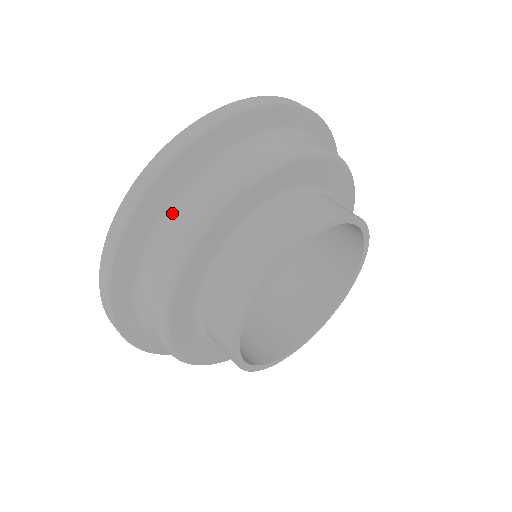
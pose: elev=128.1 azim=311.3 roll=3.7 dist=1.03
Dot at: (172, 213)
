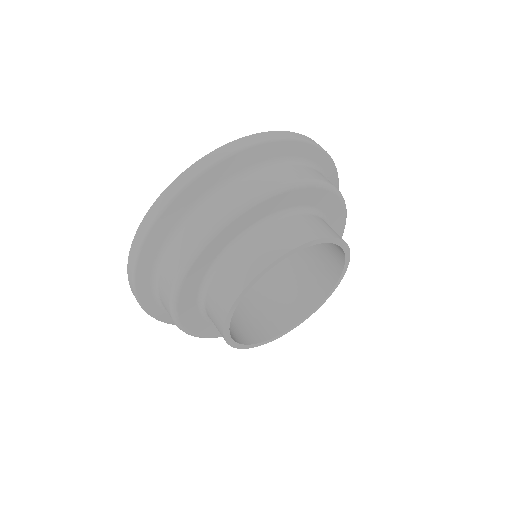
Dot at: (175, 236)
